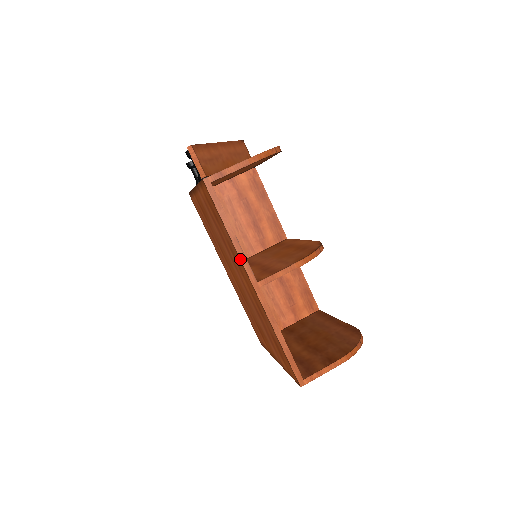
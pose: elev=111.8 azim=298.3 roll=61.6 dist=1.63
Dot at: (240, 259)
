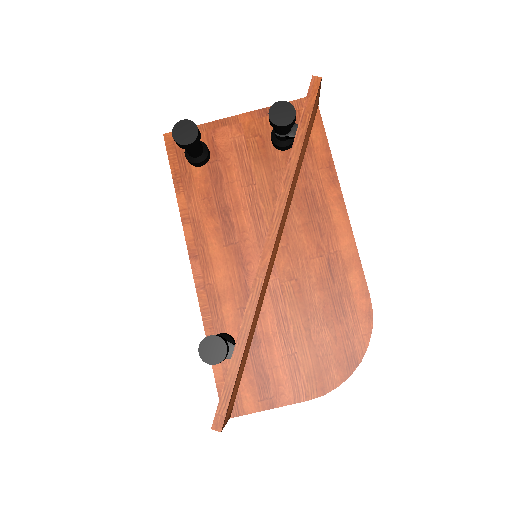
Dot at: occluded
